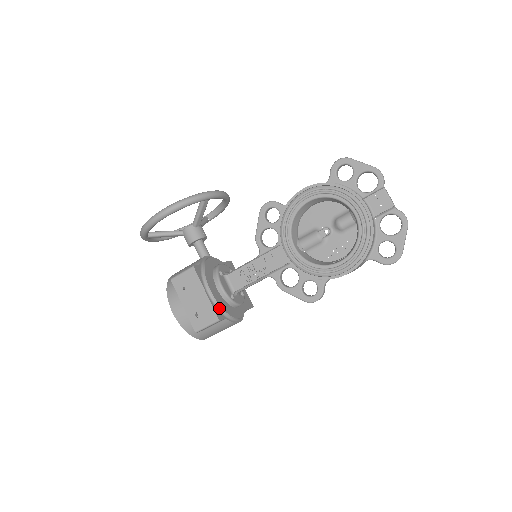
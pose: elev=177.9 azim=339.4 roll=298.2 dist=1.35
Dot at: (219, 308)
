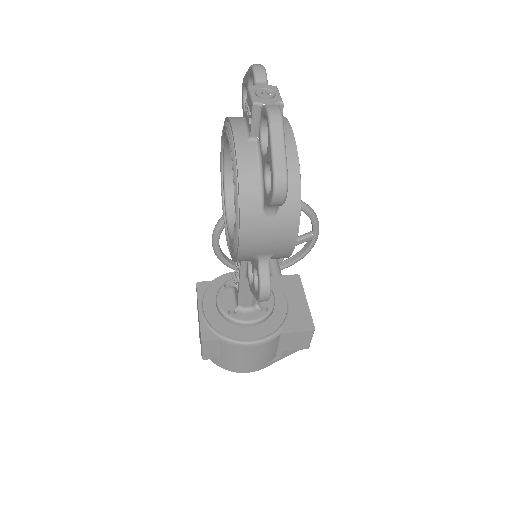
Dot at: (211, 327)
